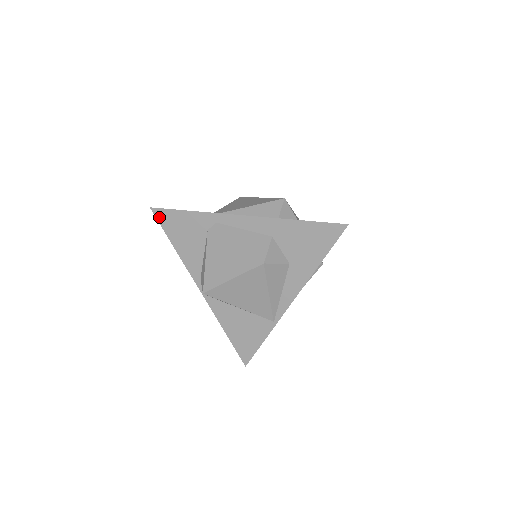
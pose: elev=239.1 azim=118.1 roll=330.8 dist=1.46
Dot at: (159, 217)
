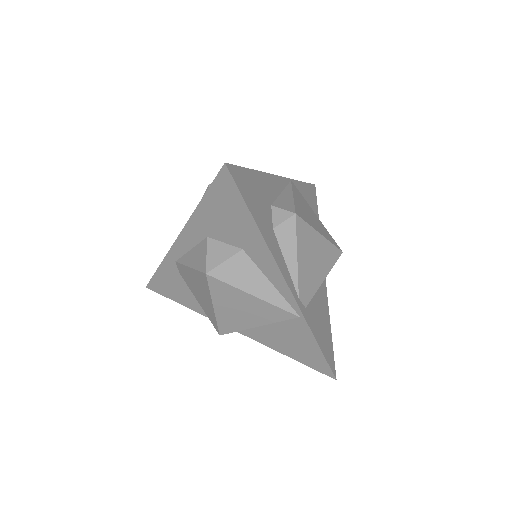
Dot at: (156, 290)
